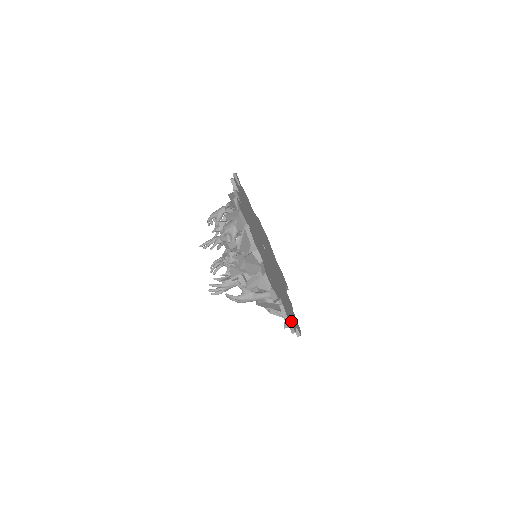
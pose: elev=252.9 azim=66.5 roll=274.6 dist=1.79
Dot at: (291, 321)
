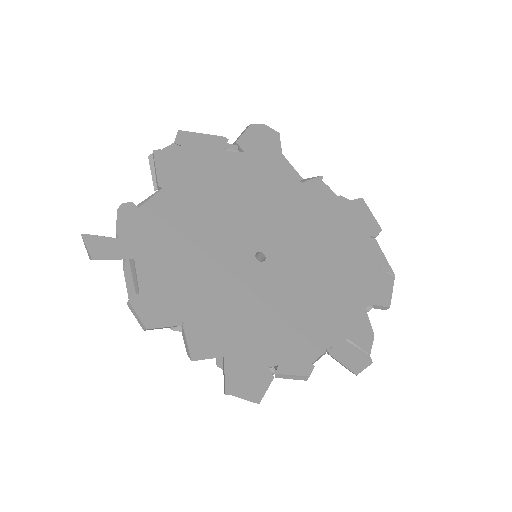
Dot at: (382, 277)
